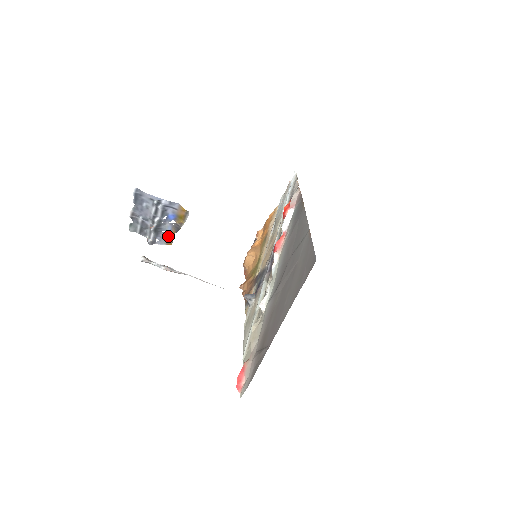
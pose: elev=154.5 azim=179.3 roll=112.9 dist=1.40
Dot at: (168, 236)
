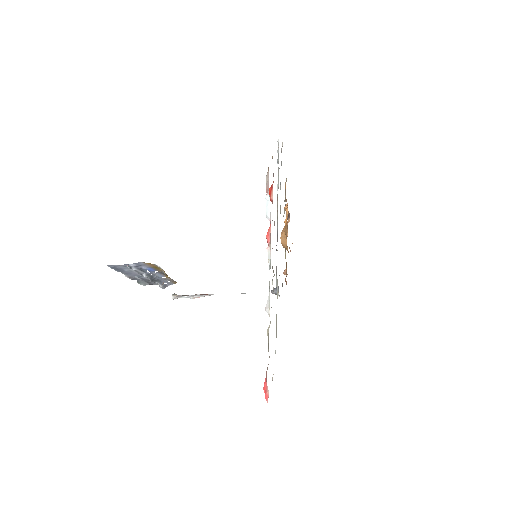
Dot at: (167, 279)
